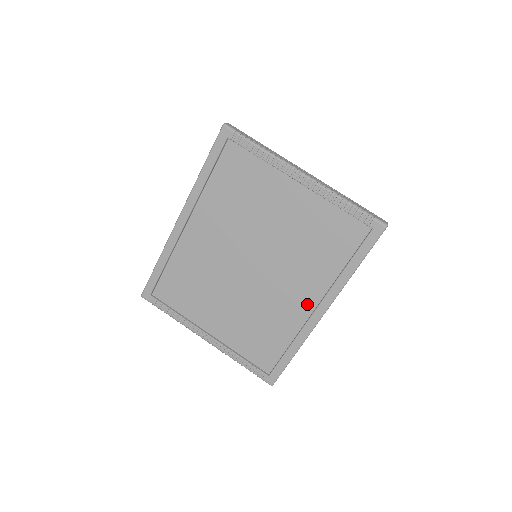
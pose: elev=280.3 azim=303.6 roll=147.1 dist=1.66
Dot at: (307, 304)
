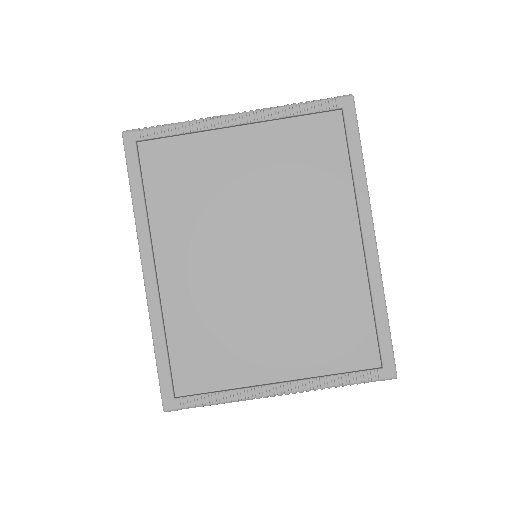
Dot at: (349, 242)
